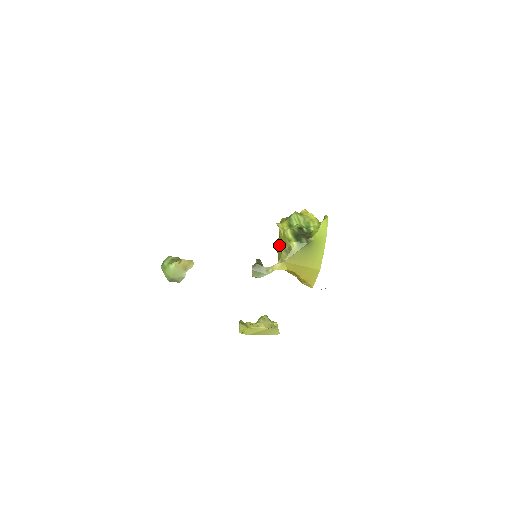
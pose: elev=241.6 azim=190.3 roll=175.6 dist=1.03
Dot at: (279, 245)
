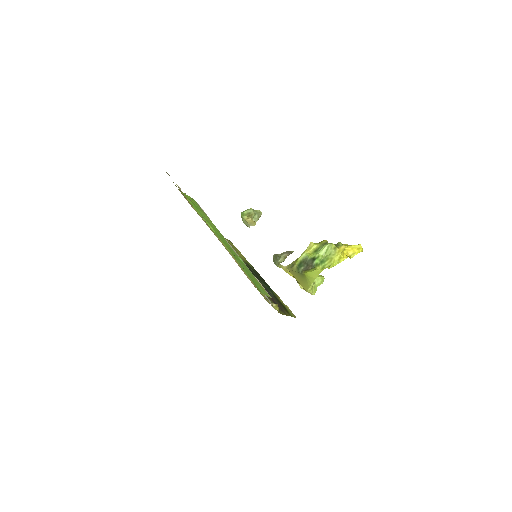
Dot at: occluded
